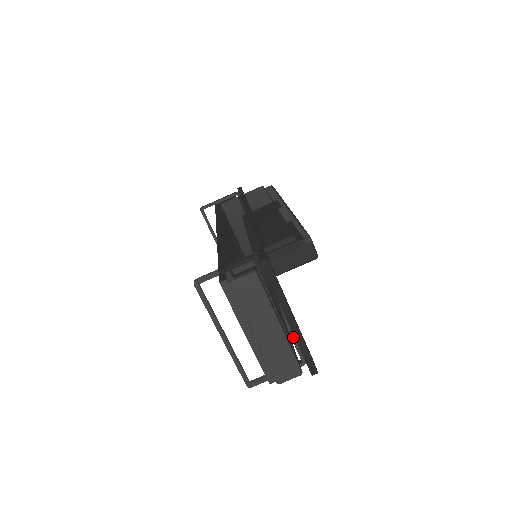
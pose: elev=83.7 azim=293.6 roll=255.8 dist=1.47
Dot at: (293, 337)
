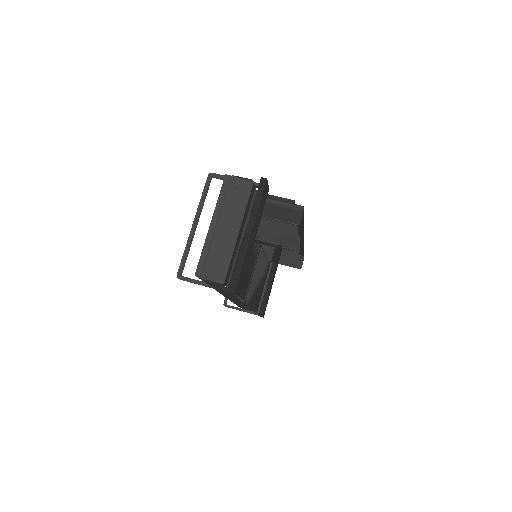
Dot at: occluded
